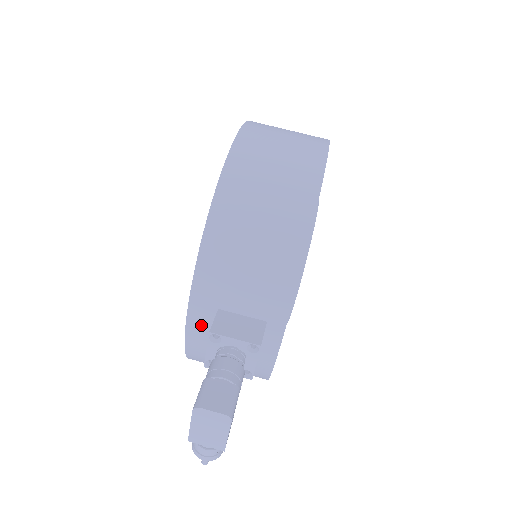
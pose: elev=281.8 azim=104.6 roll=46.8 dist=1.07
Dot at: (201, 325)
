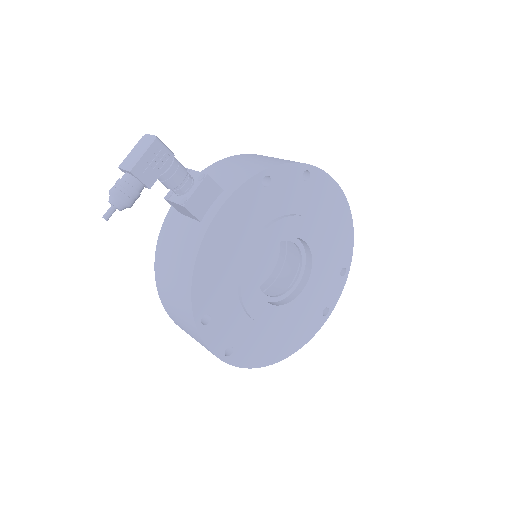
Dot at: occluded
